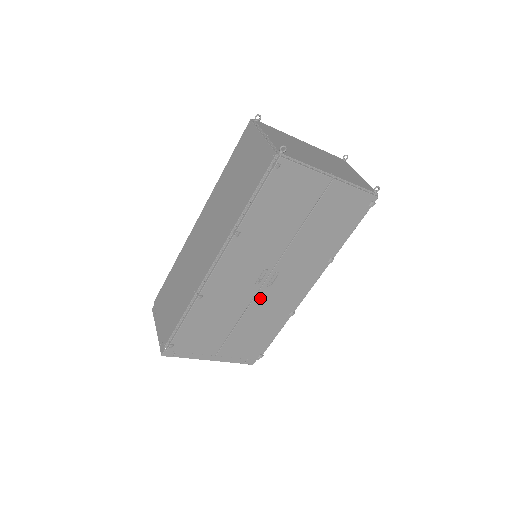
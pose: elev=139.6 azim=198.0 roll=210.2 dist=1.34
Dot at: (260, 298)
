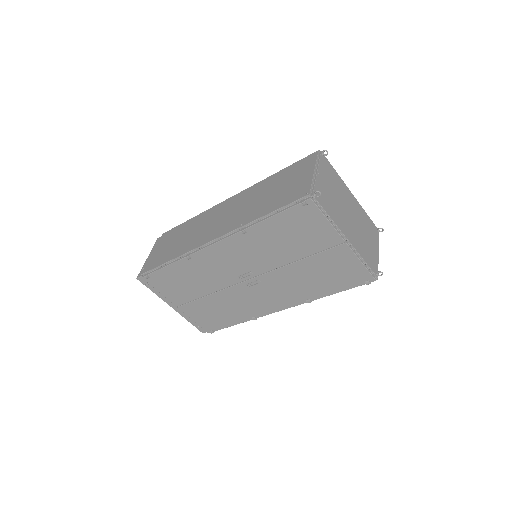
Dot at: (235, 290)
